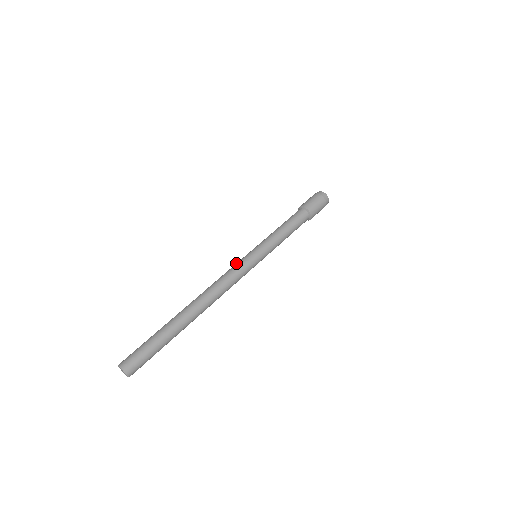
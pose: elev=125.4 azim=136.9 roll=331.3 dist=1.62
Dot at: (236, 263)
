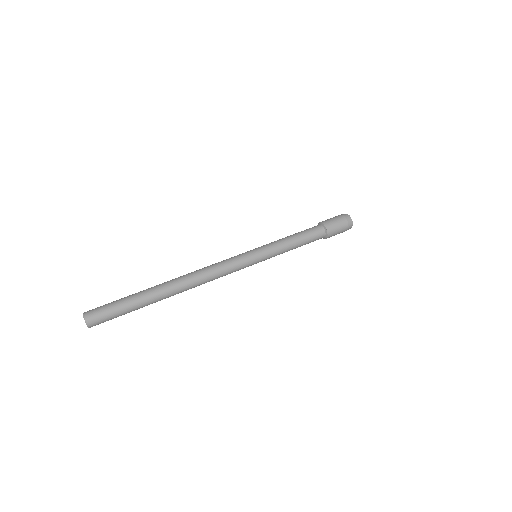
Dot at: occluded
